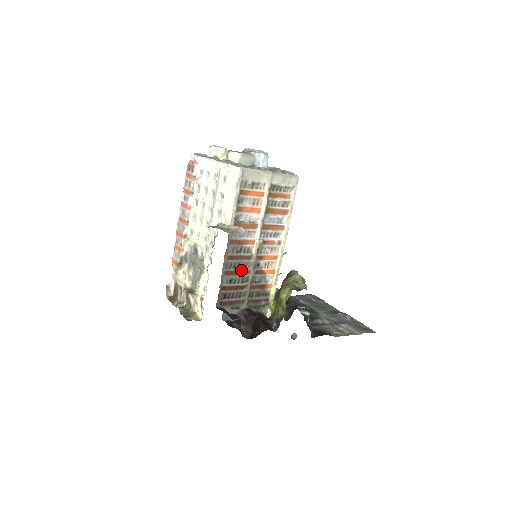
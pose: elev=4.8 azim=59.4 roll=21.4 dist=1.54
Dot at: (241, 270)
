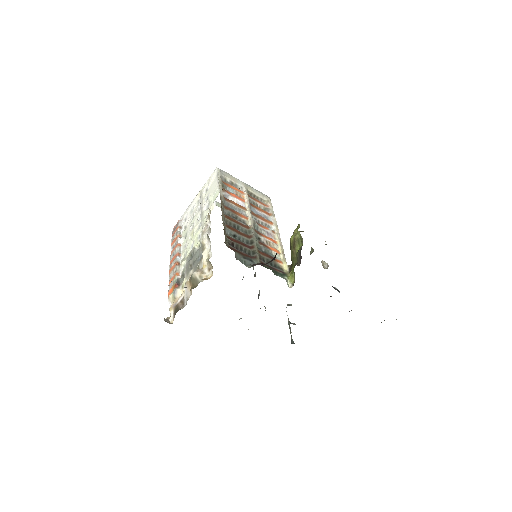
Dot at: (242, 233)
